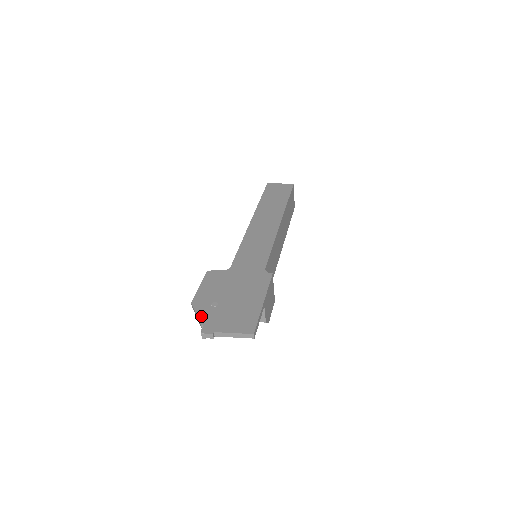
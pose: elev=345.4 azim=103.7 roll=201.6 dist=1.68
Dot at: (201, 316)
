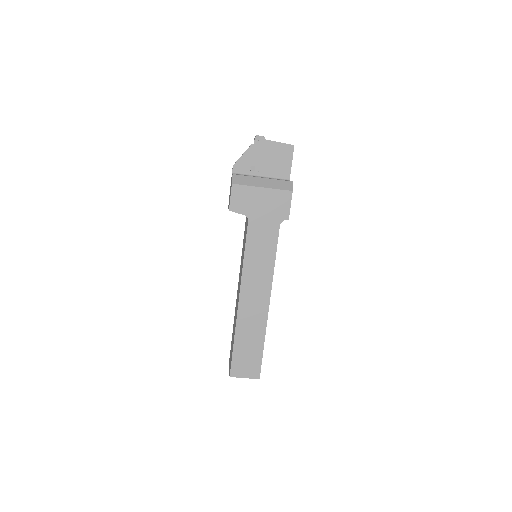
Dot at: (248, 153)
